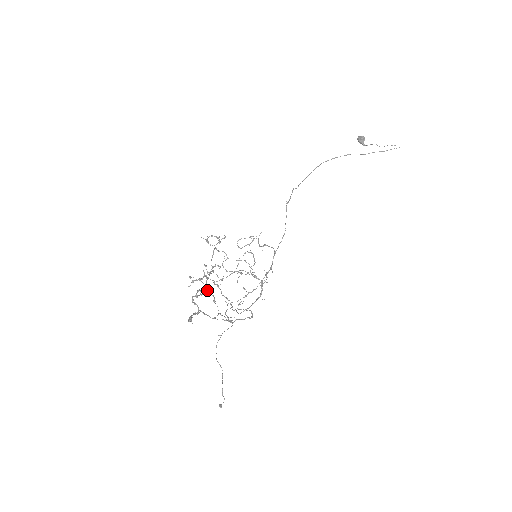
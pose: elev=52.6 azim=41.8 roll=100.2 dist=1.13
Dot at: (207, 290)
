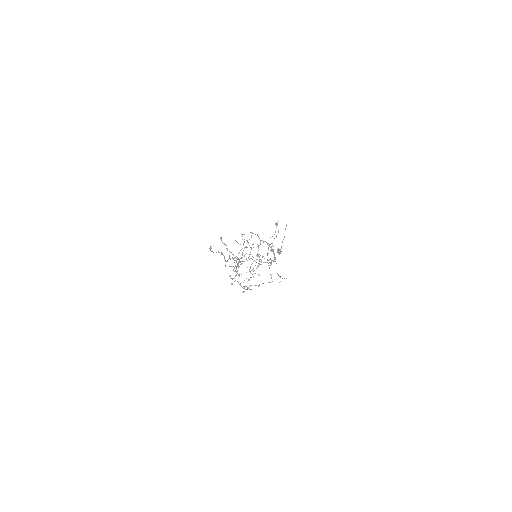
Dot at: (248, 280)
